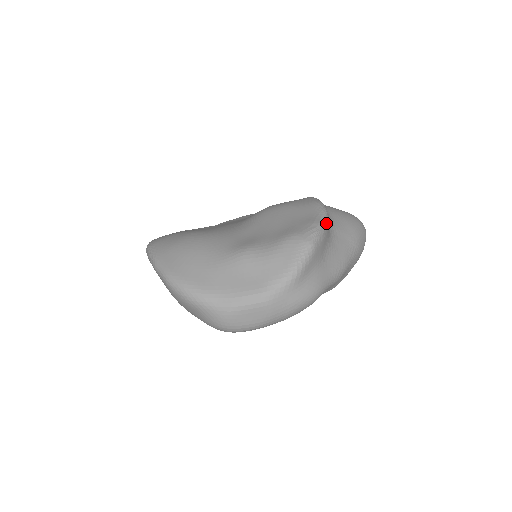
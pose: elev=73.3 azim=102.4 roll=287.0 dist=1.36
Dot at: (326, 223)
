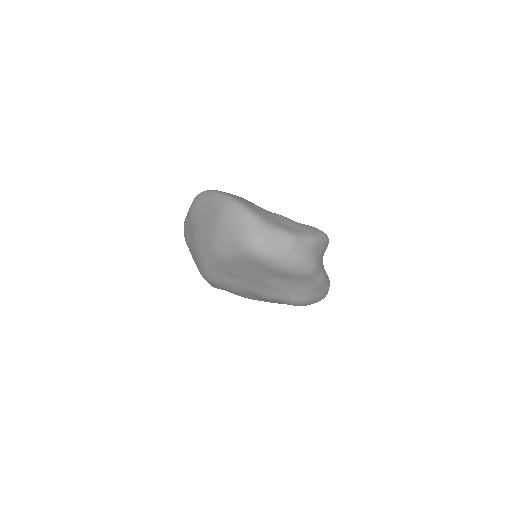
Dot at: occluded
